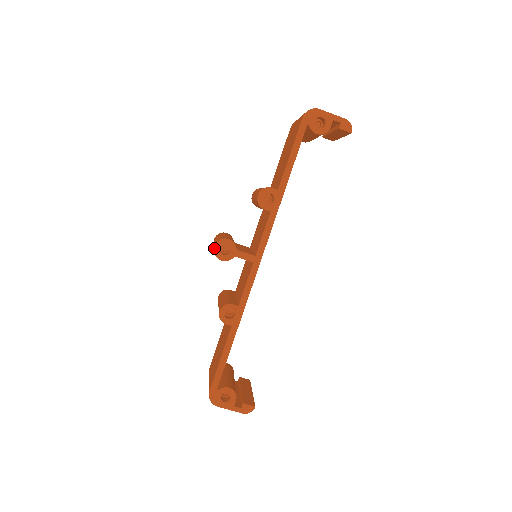
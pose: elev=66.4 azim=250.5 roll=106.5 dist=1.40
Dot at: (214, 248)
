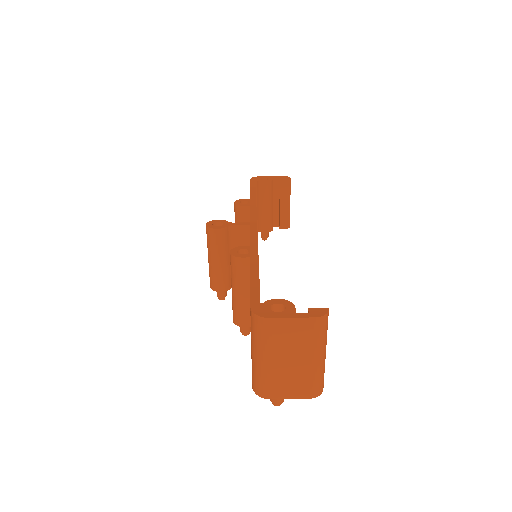
Dot at: (206, 225)
